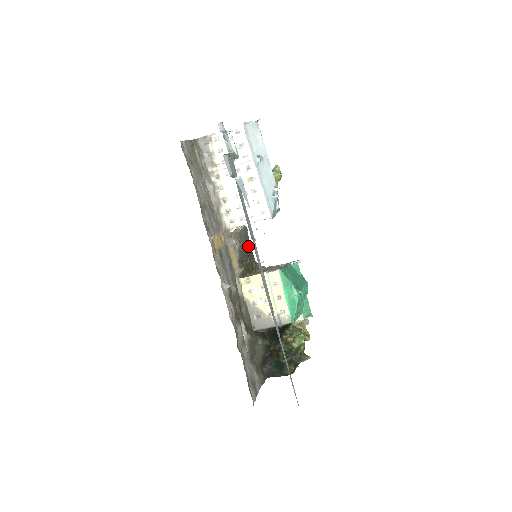
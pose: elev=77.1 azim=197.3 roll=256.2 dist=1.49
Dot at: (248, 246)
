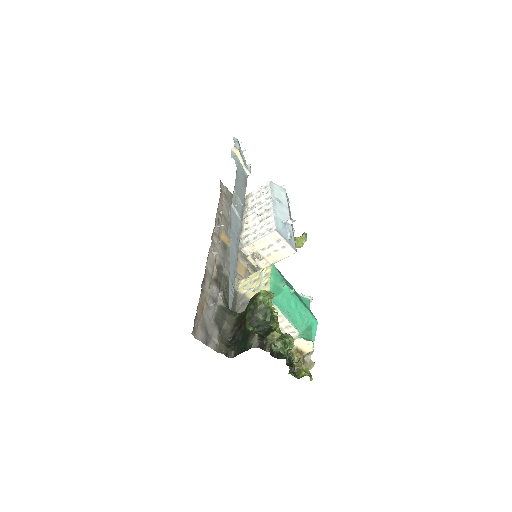
Dot at: occluded
